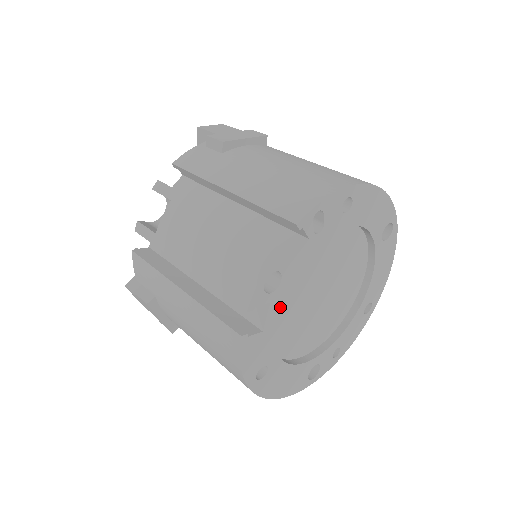
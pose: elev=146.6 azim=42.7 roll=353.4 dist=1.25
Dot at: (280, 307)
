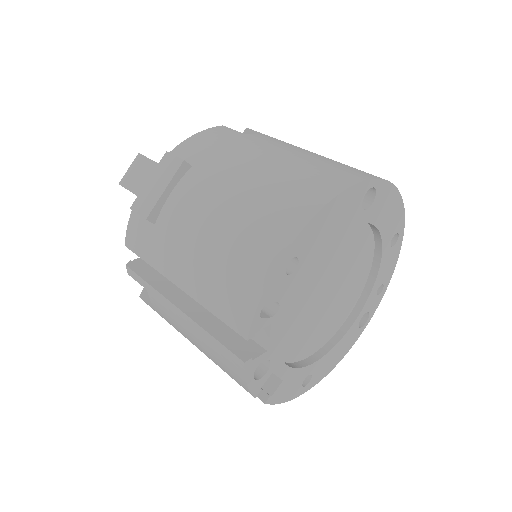
Dot at: (289, 347)
